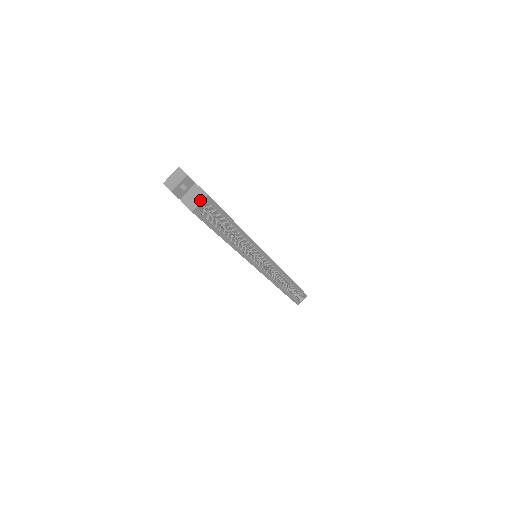
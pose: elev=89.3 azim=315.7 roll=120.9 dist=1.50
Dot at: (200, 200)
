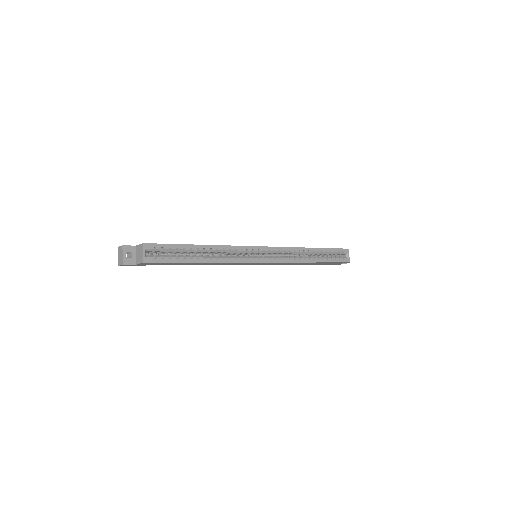
Dot at: (142, 251)
